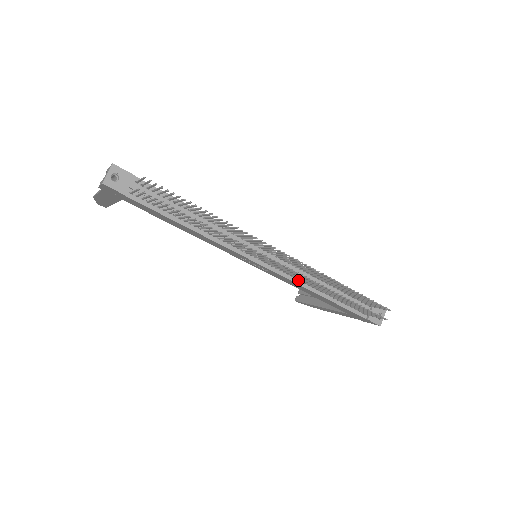
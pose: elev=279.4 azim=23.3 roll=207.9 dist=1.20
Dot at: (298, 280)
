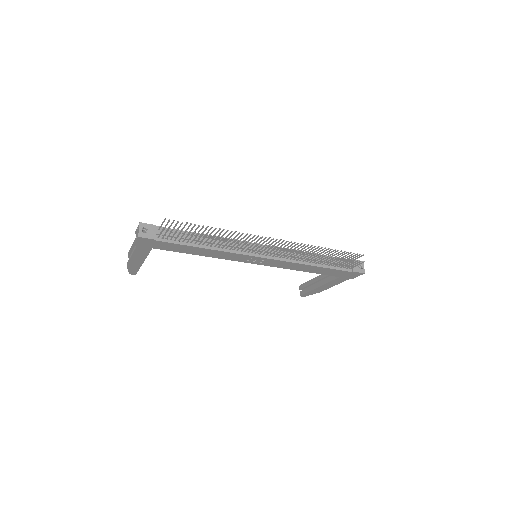
Dot at: (292, 260)
